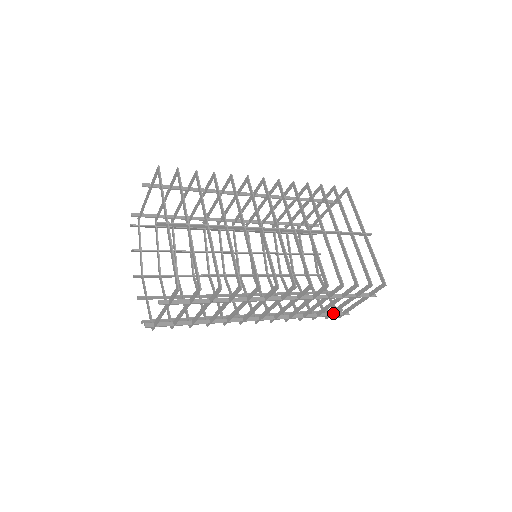
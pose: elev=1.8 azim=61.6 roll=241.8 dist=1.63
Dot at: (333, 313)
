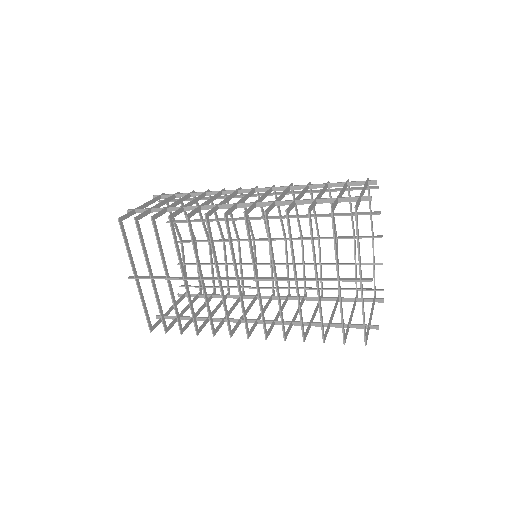
Dot at: occluded
